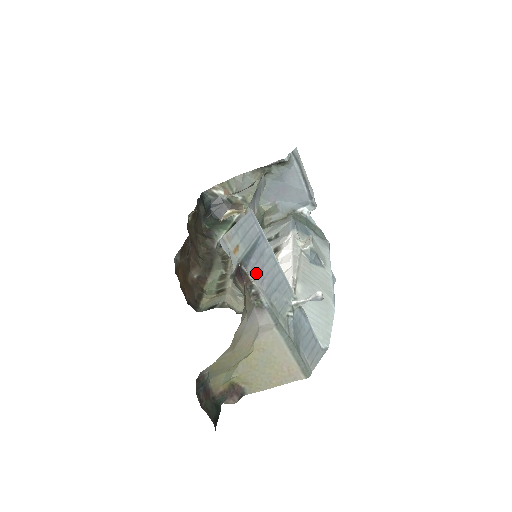
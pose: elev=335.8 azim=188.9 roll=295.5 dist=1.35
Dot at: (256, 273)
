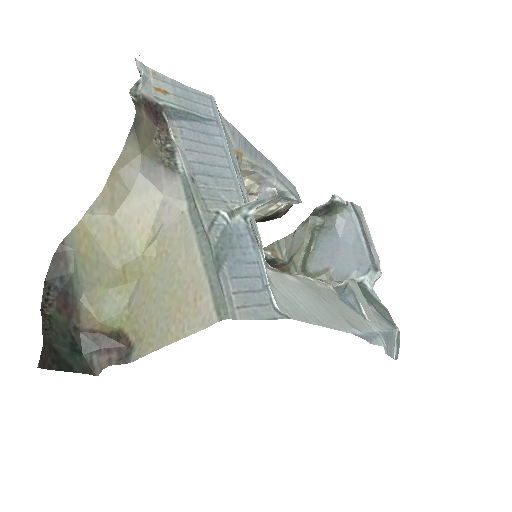
Dot at: (184, 136)
